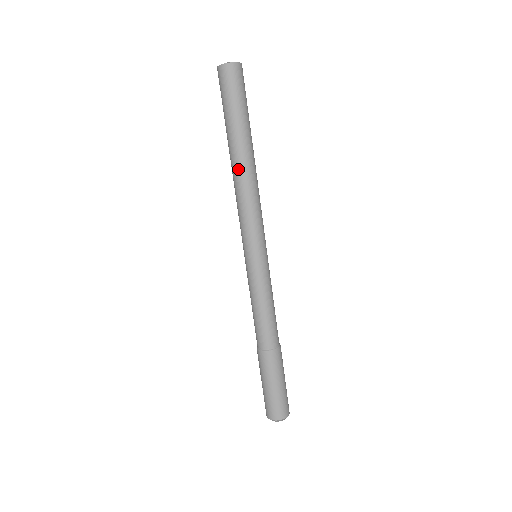
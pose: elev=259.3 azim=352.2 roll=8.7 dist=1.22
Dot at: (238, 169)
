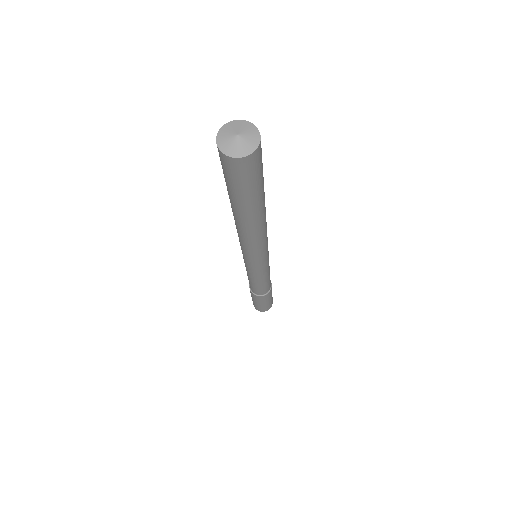
Dot at: (240, 227)
